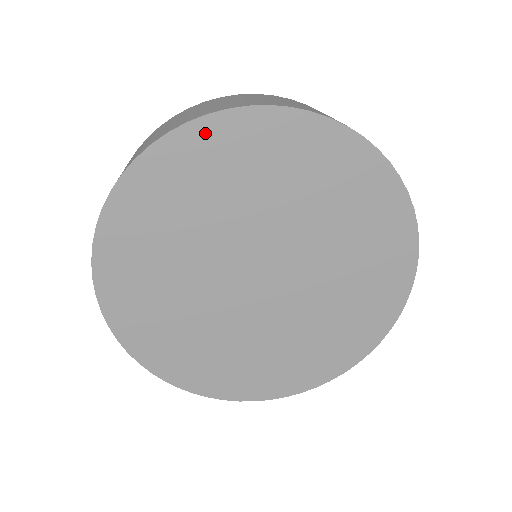
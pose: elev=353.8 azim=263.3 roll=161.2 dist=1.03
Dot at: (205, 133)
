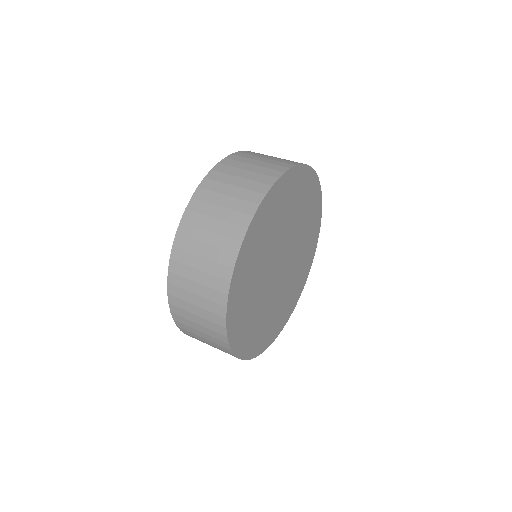
Dot at: (255, 225)
